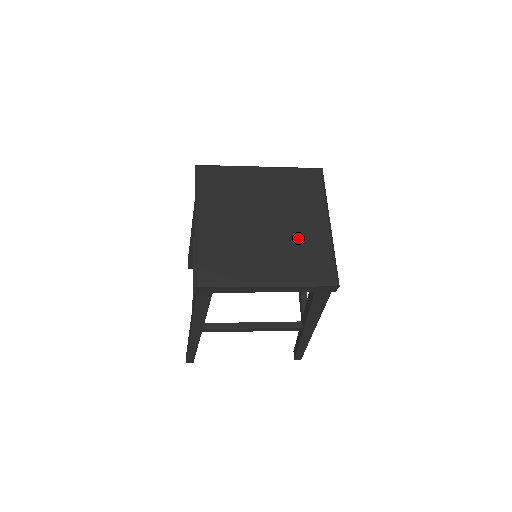
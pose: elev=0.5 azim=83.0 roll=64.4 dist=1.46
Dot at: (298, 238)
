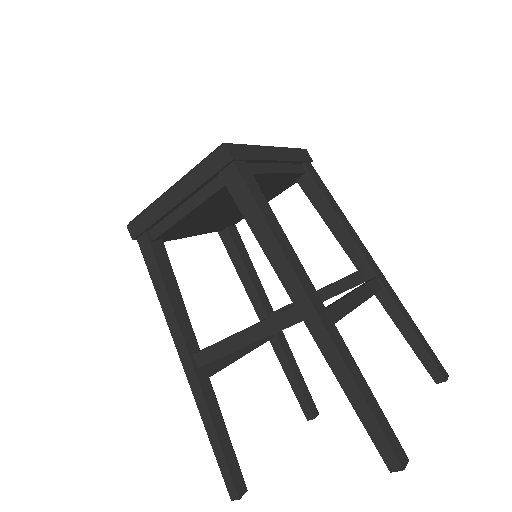
Dot at: occluded
